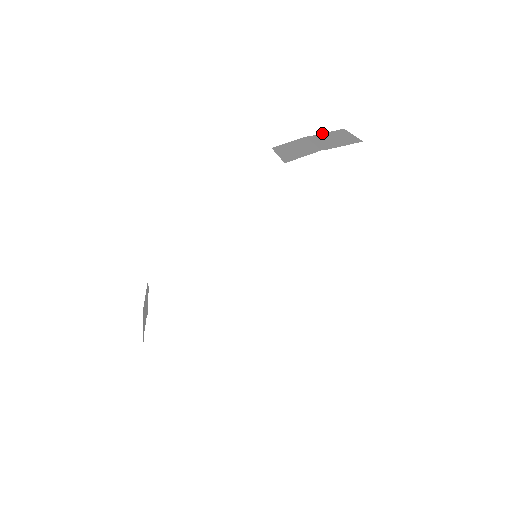
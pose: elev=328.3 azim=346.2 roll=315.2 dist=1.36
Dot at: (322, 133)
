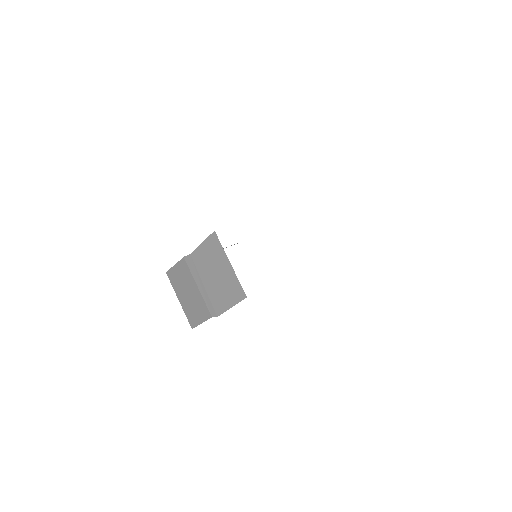
Dot at: occluded
